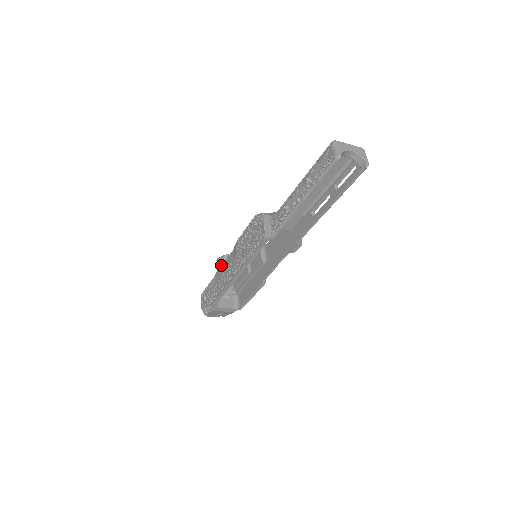
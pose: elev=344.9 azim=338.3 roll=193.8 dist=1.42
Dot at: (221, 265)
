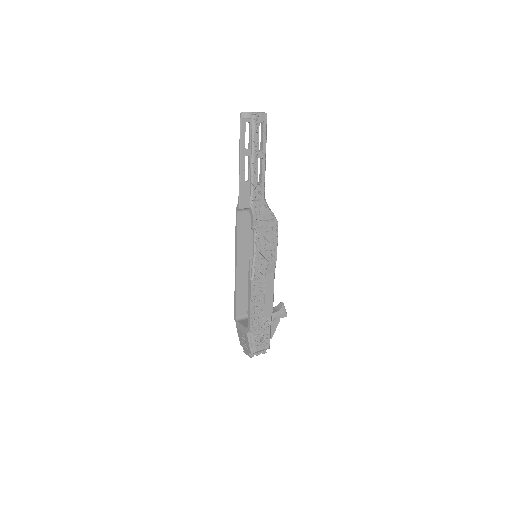
Dot at: (273, 308)
